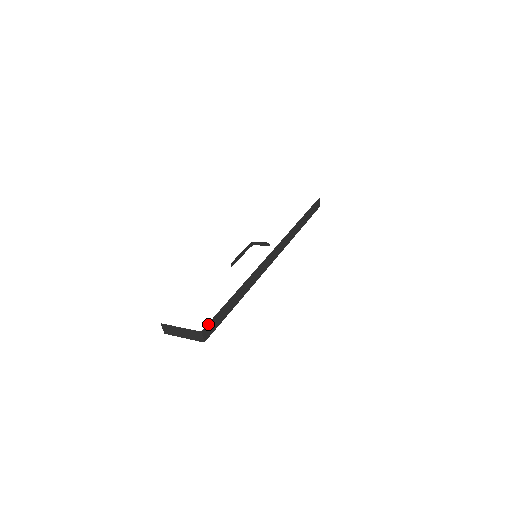
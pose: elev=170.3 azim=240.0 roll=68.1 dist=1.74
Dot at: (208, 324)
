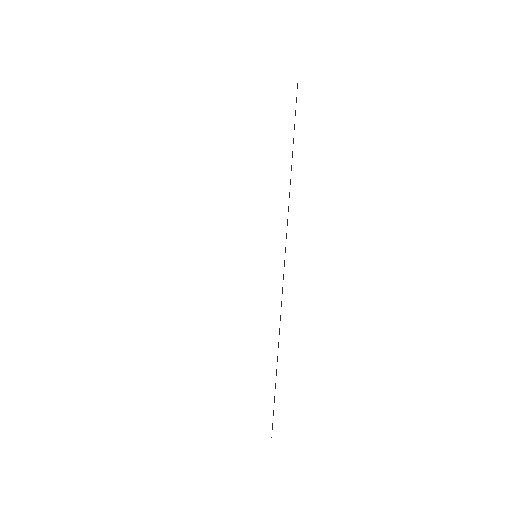
Dot at: (272, 426)
